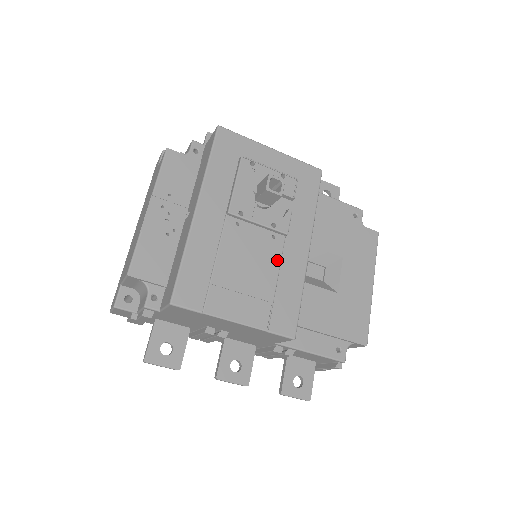
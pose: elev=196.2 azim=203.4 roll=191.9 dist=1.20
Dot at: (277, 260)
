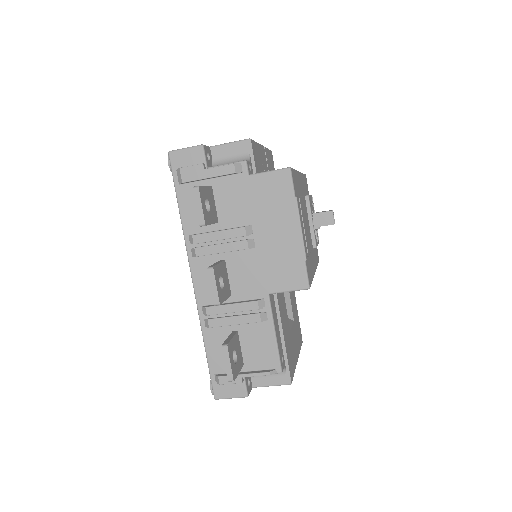
Dot at: occluded
